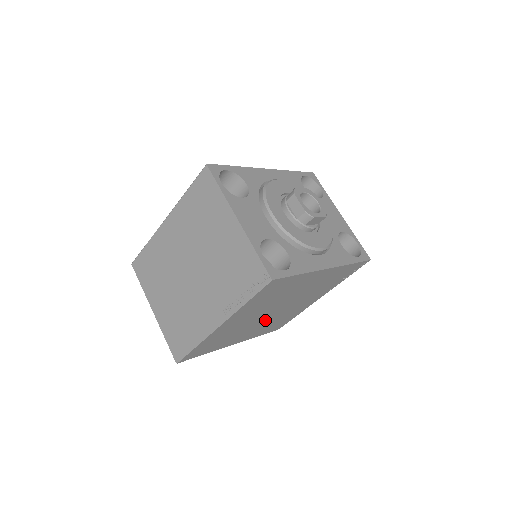
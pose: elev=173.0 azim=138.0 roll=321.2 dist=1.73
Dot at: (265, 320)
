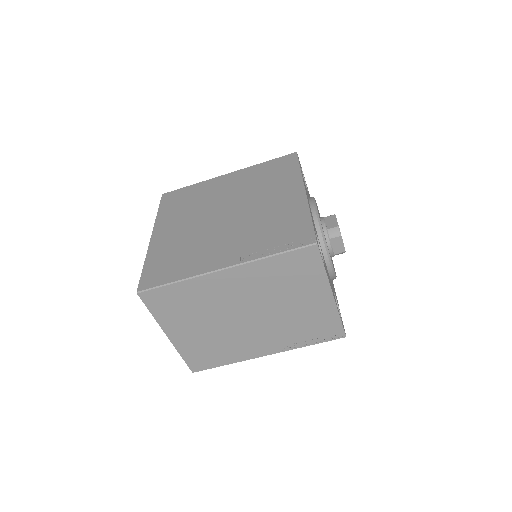
Dot at: occluded
